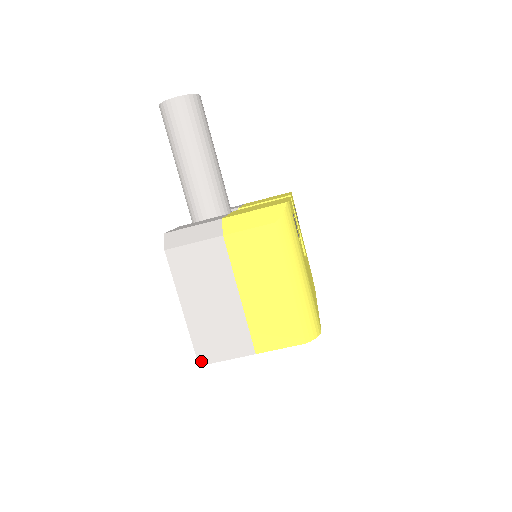
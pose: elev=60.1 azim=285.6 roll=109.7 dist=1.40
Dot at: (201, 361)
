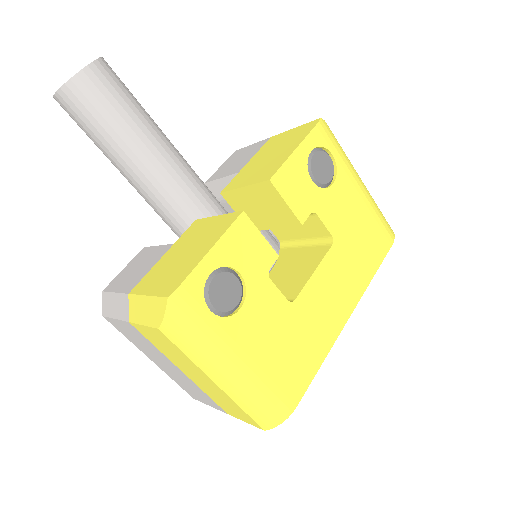
Dot at: (192, 396)
